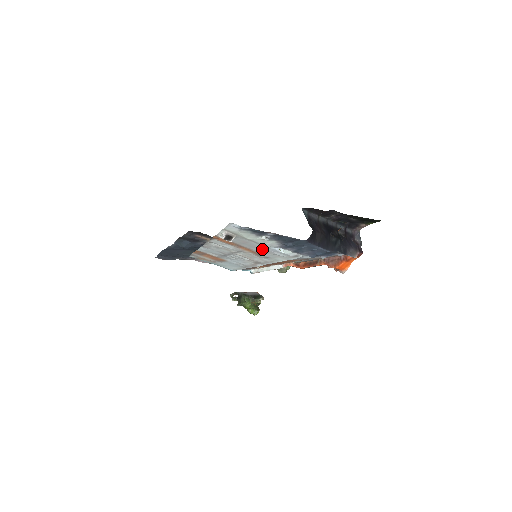
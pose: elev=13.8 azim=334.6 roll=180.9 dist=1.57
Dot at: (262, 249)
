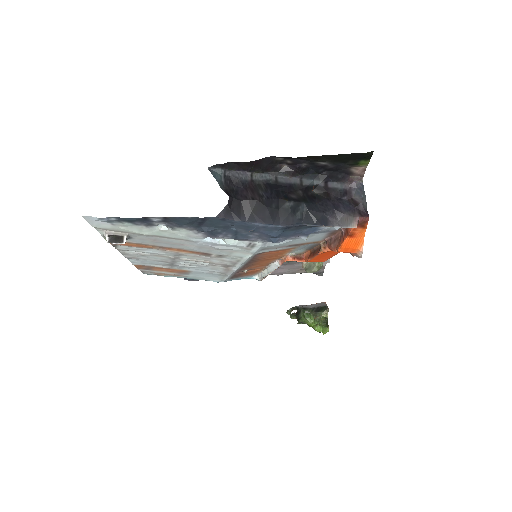
Dot at: (193, 245)
